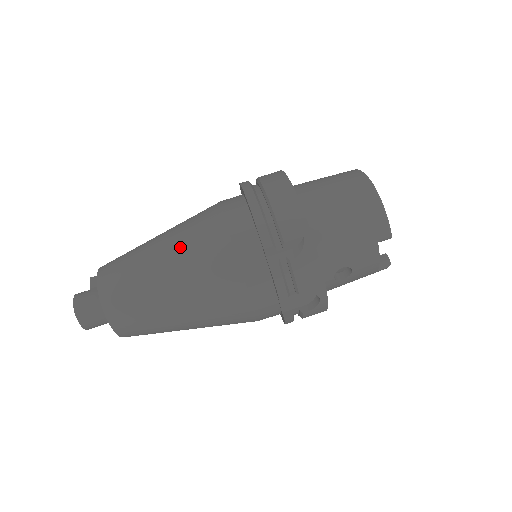
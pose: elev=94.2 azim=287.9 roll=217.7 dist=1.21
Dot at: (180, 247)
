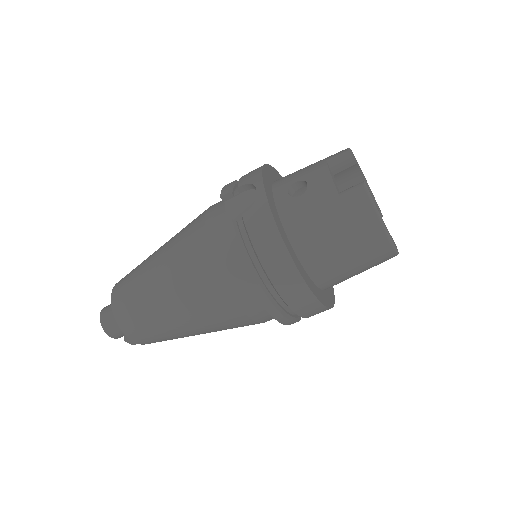
Dot at: (210, 330)
